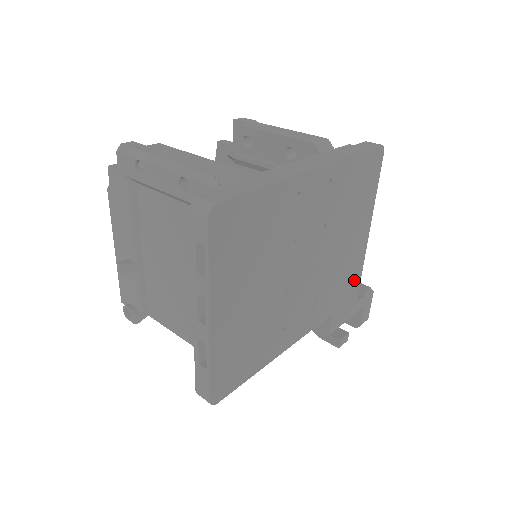
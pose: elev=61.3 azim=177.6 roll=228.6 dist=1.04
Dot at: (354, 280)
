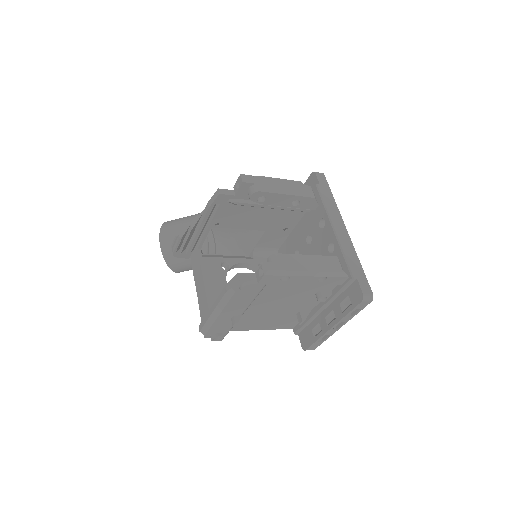
Dot at: occluded
